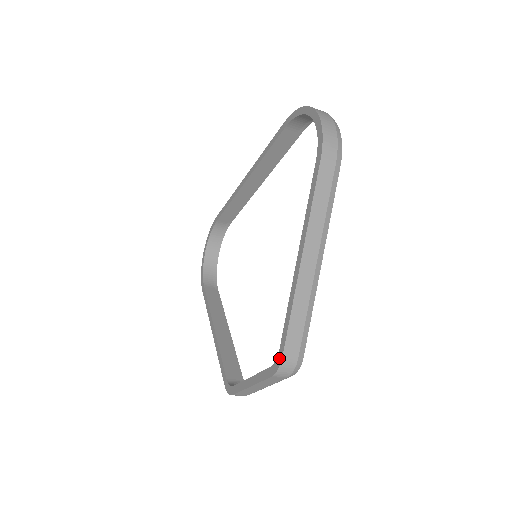
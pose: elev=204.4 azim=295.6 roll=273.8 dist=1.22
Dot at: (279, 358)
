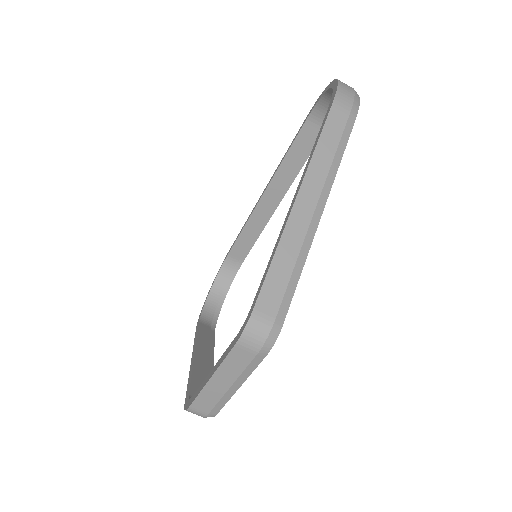
Dot at: (248, 315)
